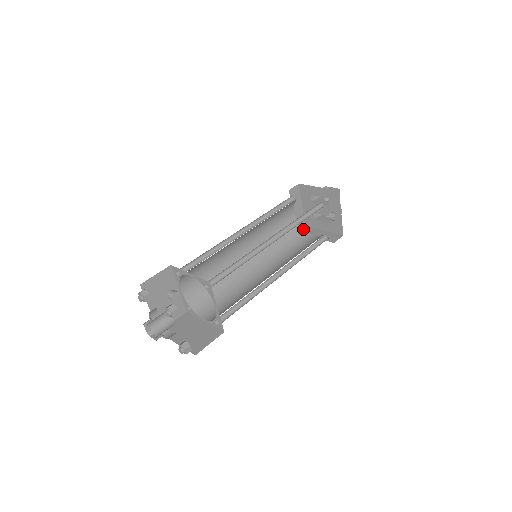
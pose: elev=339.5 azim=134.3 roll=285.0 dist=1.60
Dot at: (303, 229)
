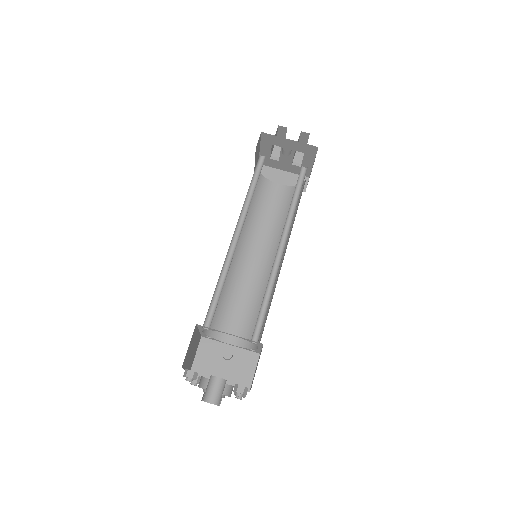
Dot at: occluded
